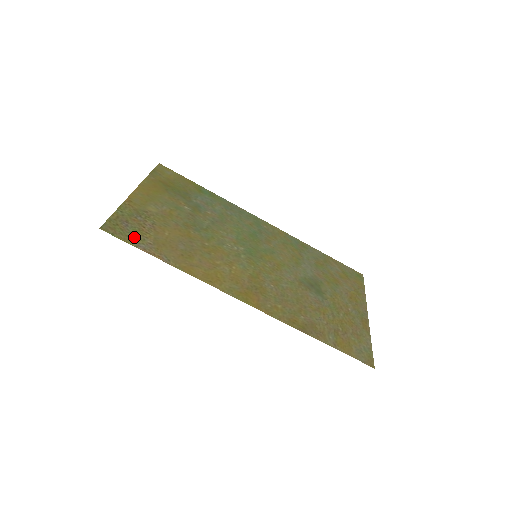
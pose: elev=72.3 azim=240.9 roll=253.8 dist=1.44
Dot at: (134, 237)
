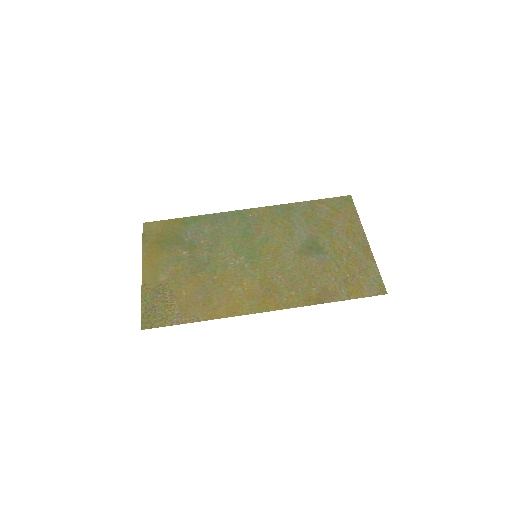
Dot at: (165, 317)
